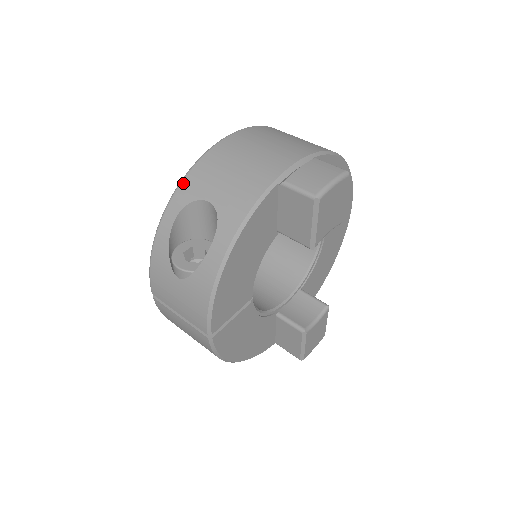
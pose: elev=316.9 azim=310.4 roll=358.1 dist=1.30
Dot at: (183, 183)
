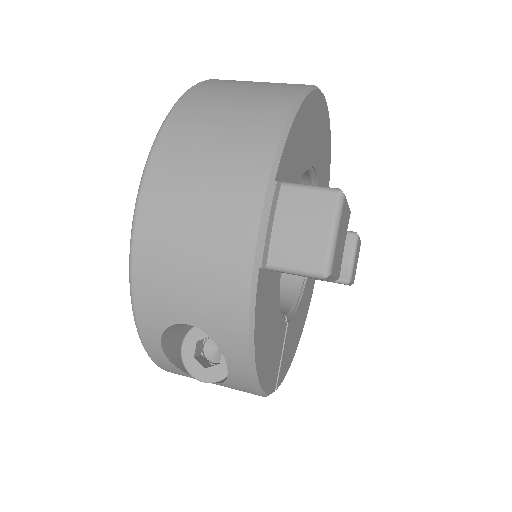
Dot at: (137, 309)
